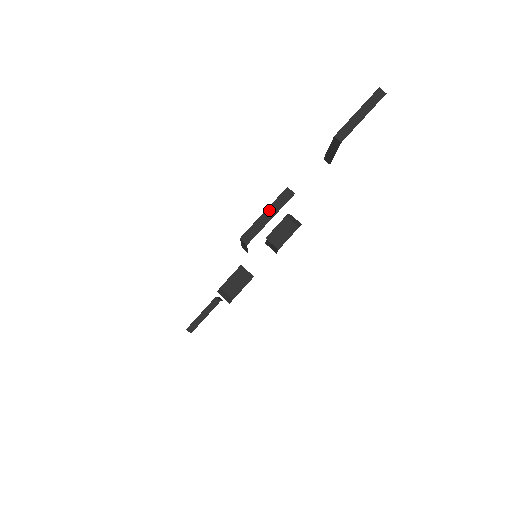
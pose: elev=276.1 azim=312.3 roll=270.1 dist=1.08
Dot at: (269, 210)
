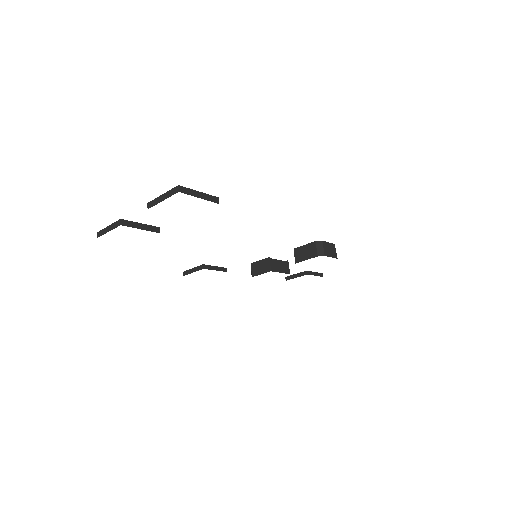
Dot at: (110, 226)
